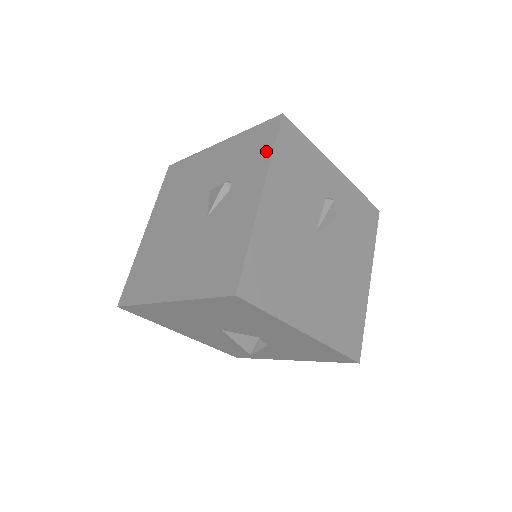
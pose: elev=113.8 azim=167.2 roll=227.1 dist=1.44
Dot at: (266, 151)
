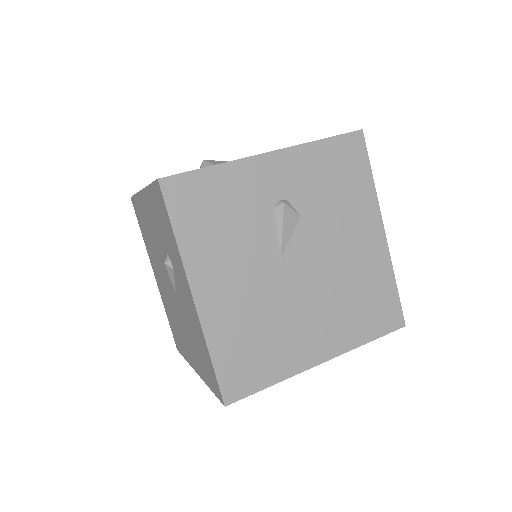
Dot at: (171, 233)
